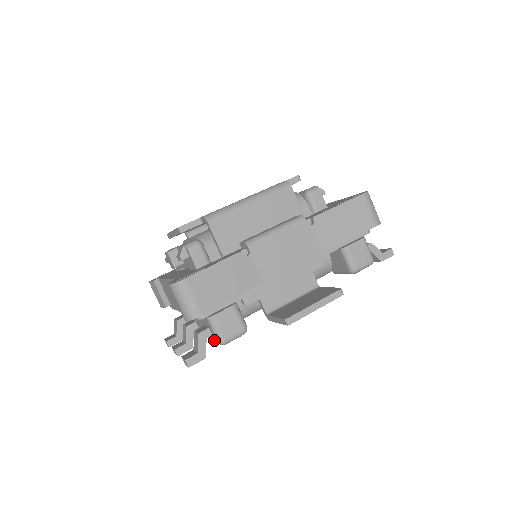
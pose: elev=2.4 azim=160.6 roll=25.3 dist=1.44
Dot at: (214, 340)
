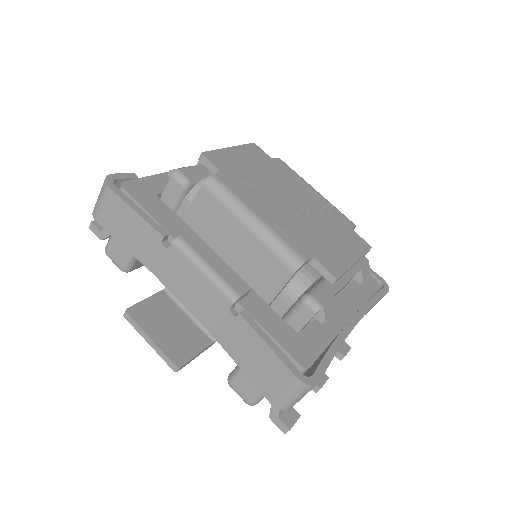
Dot at: occluded
